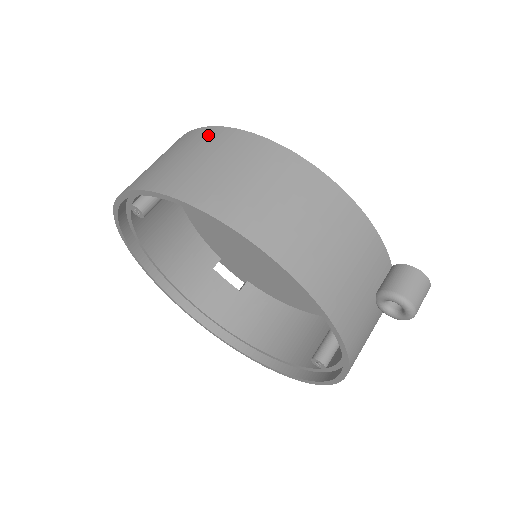
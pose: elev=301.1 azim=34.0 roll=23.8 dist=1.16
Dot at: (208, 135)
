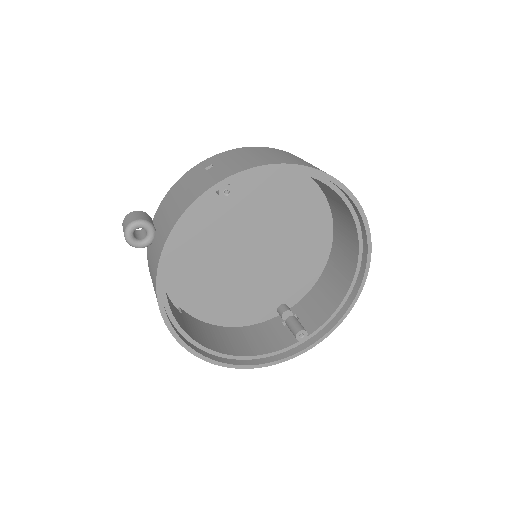
Dot at: (280, 151)
